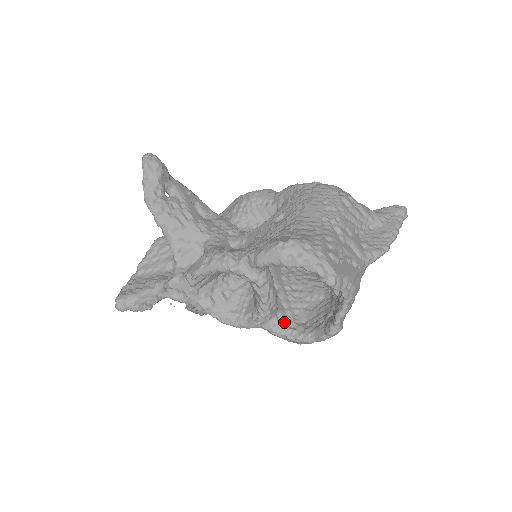
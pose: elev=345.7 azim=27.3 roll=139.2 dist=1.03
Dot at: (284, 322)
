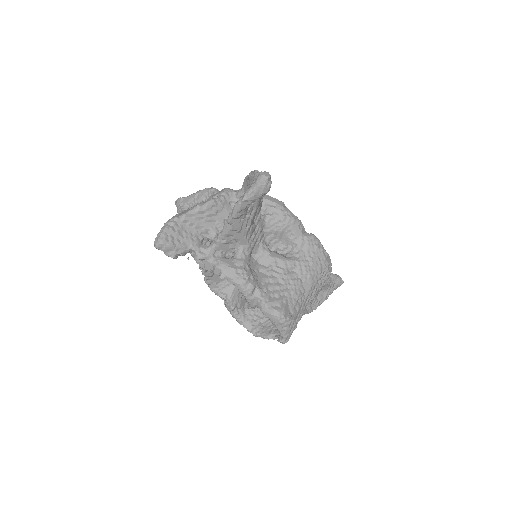
Dot at: occluded
